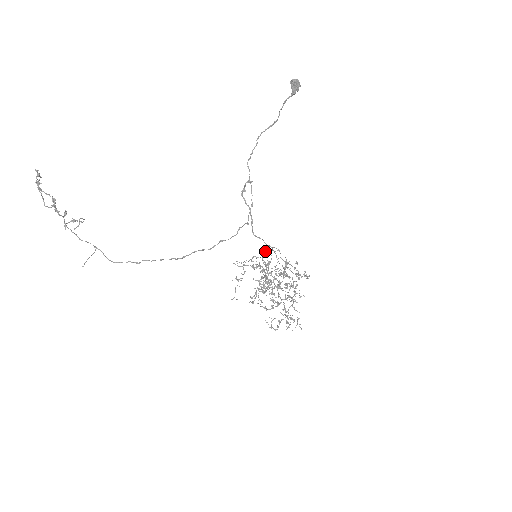
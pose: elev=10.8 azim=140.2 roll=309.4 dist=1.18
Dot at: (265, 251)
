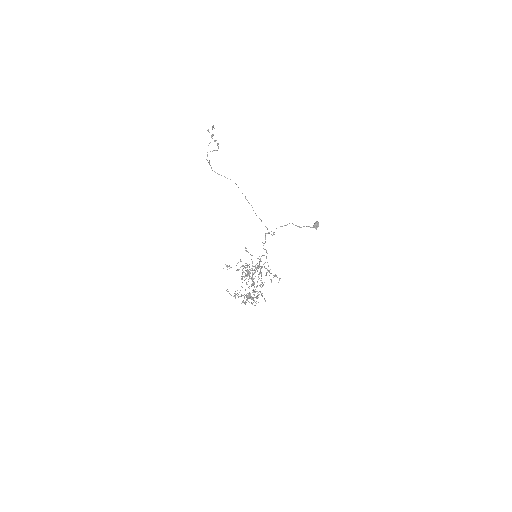
Dot at: occluded
